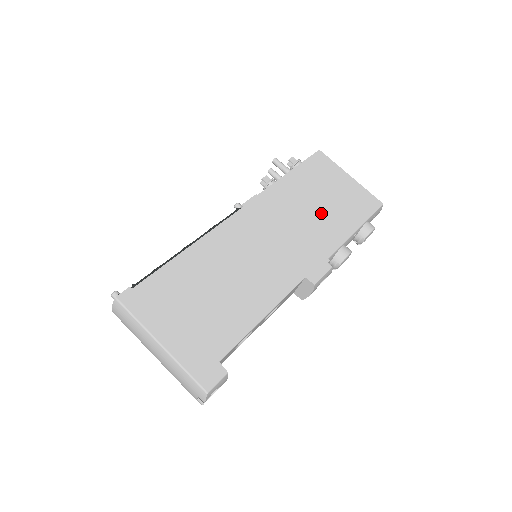
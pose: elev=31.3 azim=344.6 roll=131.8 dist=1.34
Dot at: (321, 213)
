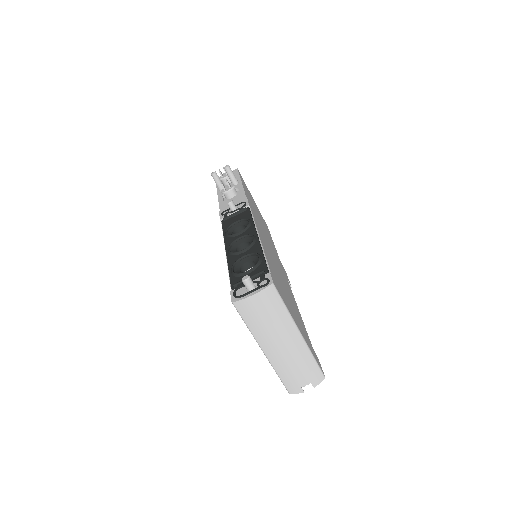
Dot at: occluded
